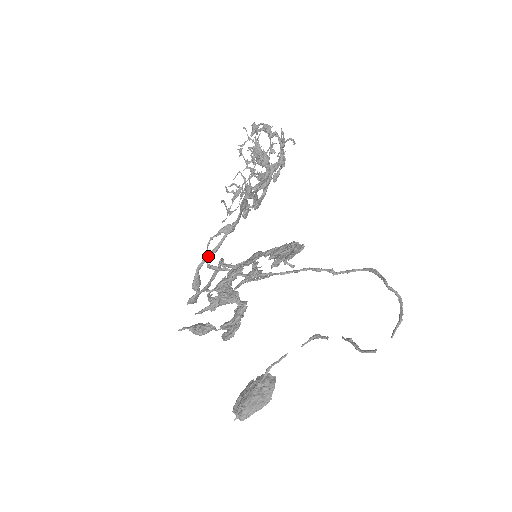
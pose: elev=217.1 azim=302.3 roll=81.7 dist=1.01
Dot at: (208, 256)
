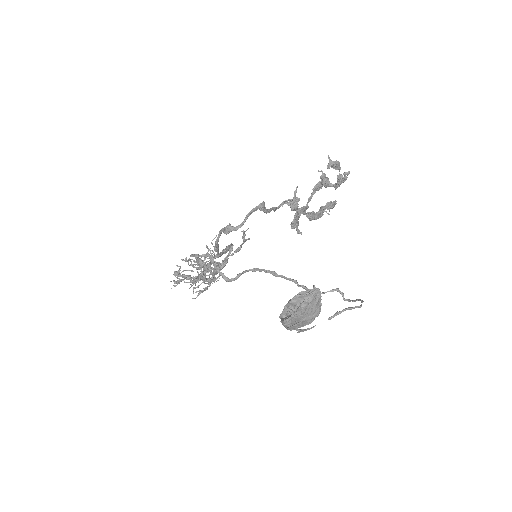
Dot at: (217, 240)
